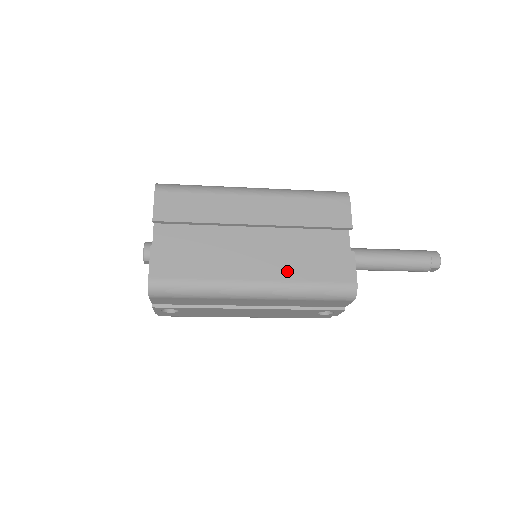
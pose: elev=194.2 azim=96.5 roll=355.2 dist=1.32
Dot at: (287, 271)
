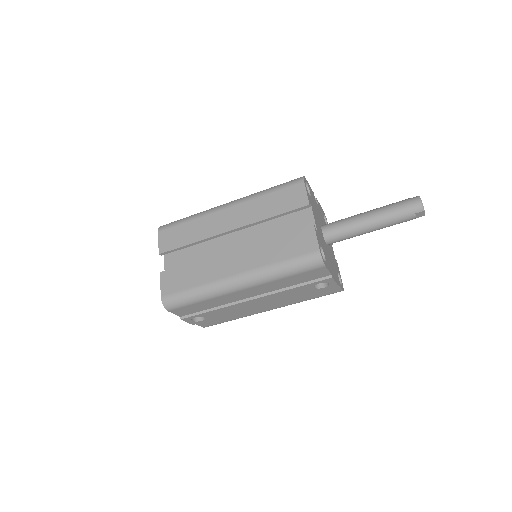
Dot at: (259, 259)
